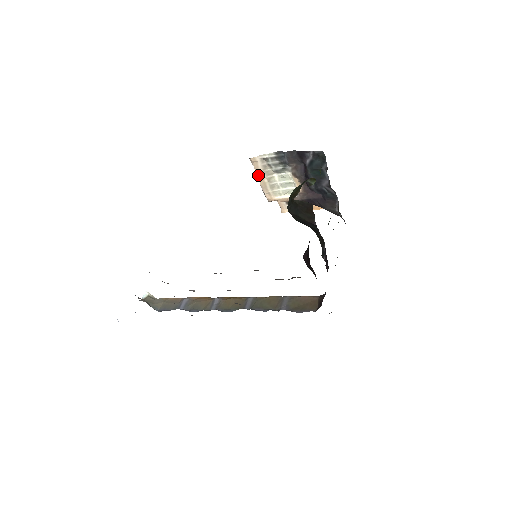
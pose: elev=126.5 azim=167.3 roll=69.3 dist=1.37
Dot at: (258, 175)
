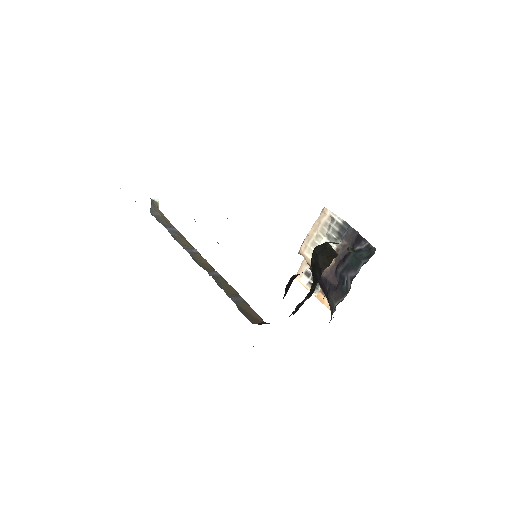
Dot at: (315, 225)
